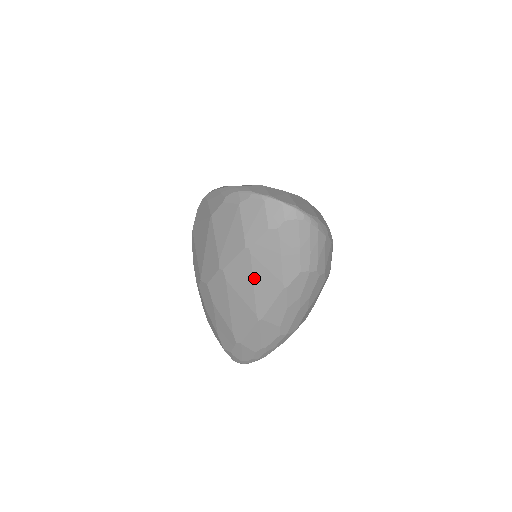
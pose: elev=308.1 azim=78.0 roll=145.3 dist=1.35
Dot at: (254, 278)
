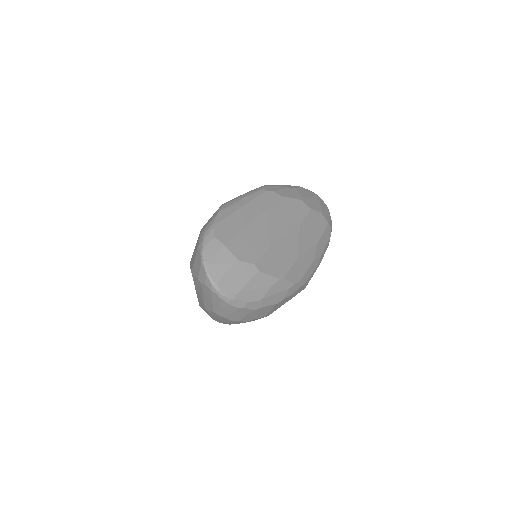
Dot at: (195, 288)
